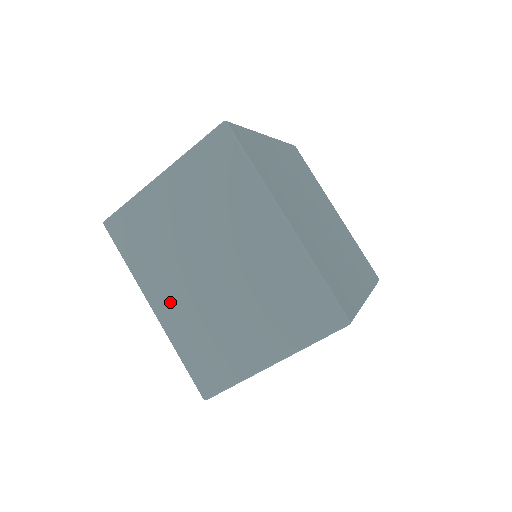
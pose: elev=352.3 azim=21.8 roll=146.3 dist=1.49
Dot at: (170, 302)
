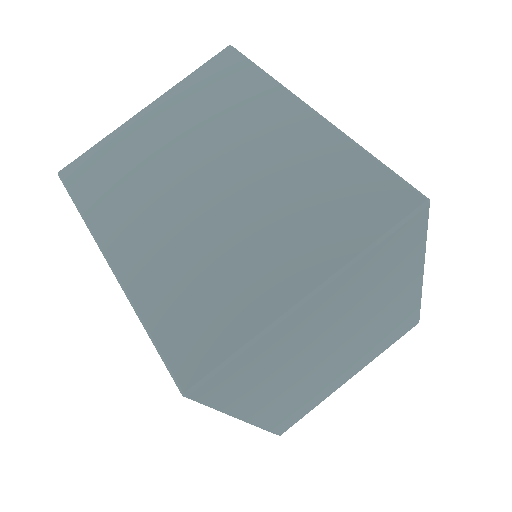
Dot at: (272, 403)
